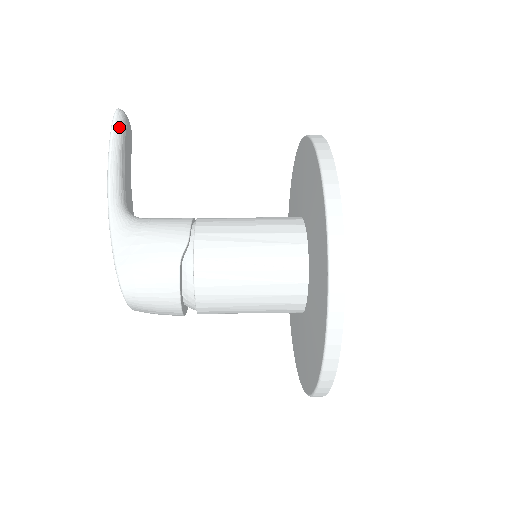
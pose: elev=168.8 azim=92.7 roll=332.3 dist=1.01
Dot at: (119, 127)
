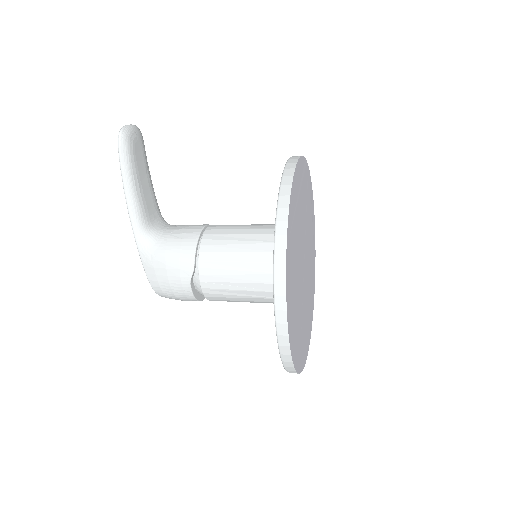
Dot at: (125, 153)
